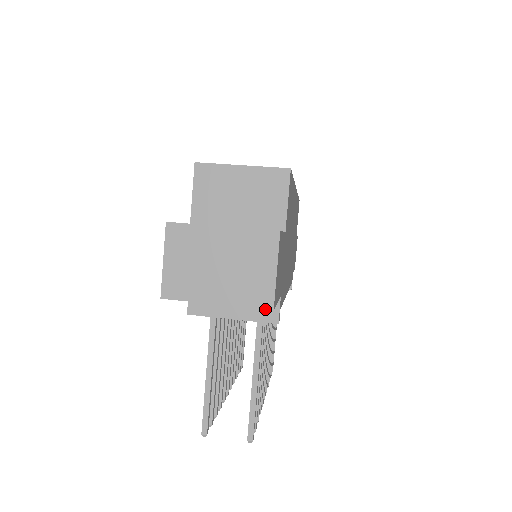
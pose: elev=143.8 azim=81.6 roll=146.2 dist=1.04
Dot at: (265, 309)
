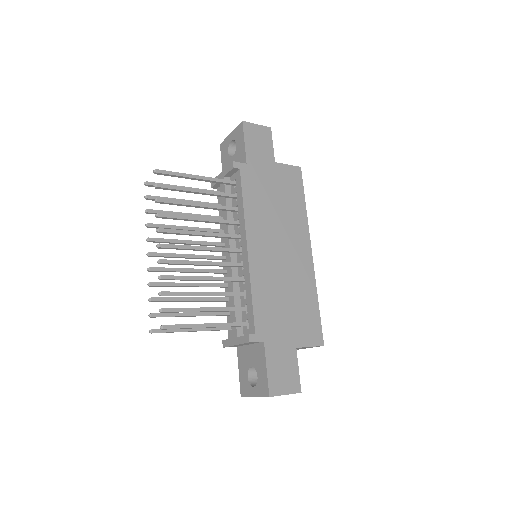
Dot at: occluded
